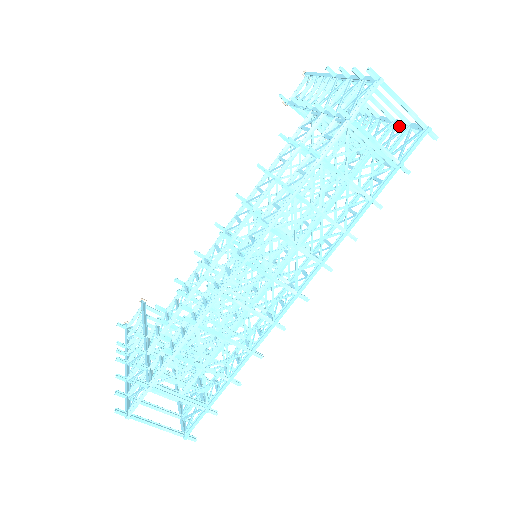
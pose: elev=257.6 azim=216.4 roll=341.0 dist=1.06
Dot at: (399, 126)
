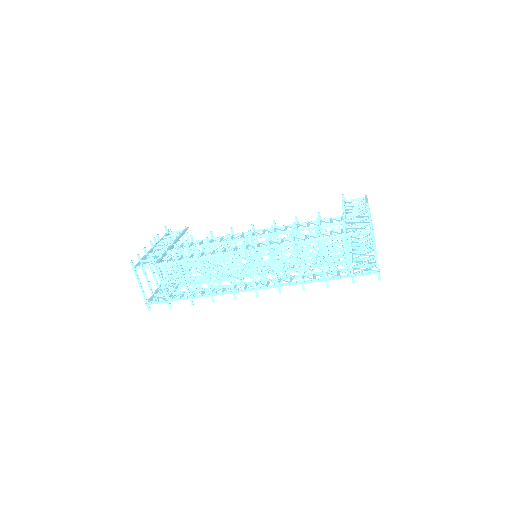
Dot at: occluded
